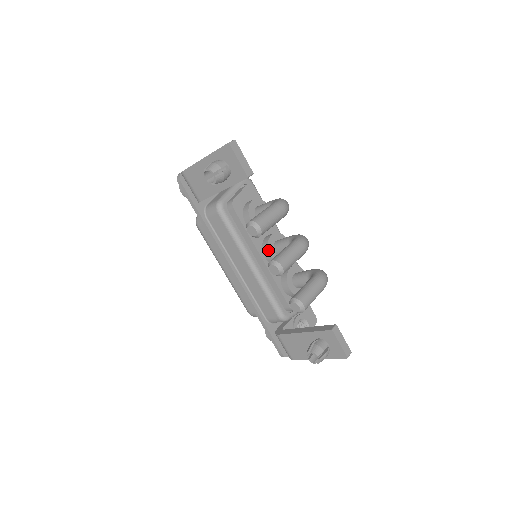
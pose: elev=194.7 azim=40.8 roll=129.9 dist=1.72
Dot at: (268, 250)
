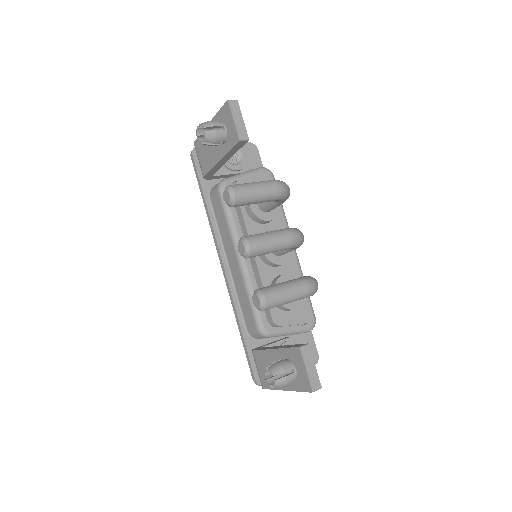
Dot at: occluded
